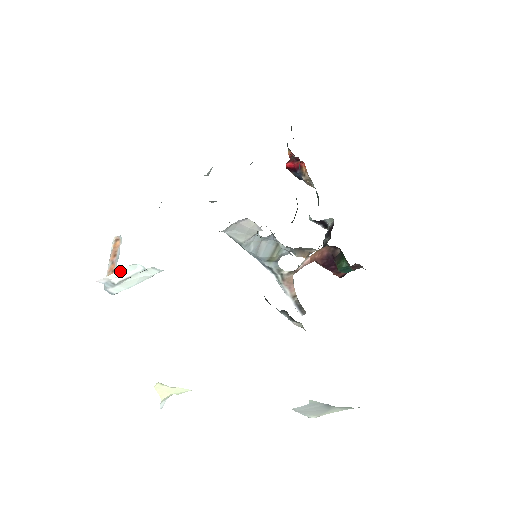
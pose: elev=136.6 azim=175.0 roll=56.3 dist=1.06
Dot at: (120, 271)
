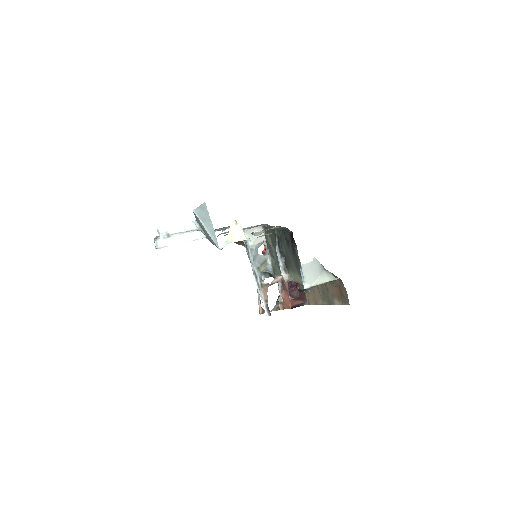
Dot at: (180, 225)
